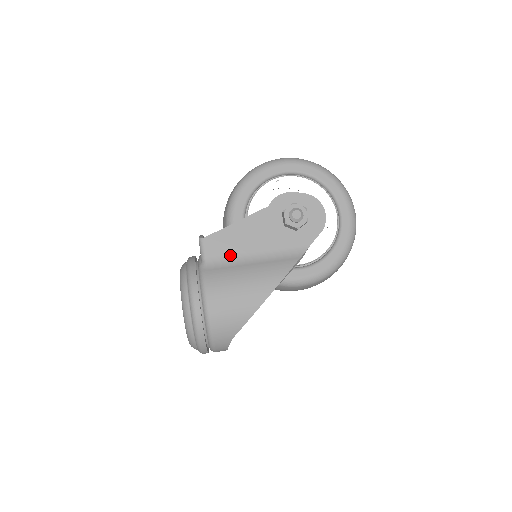
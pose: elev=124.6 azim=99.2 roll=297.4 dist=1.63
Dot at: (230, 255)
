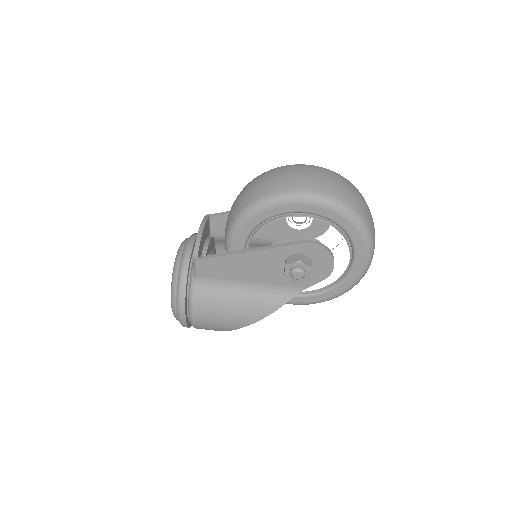
Dot at: (222, 279)
